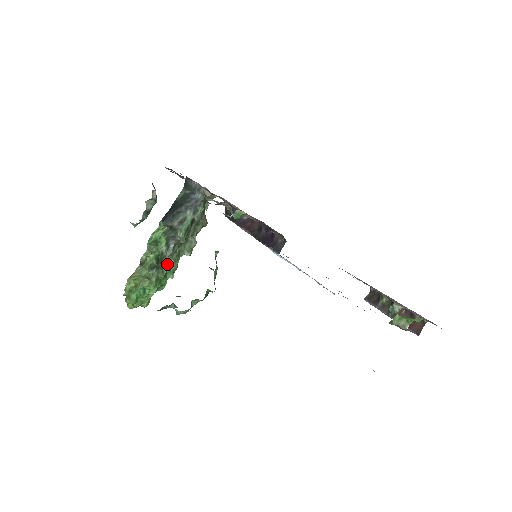
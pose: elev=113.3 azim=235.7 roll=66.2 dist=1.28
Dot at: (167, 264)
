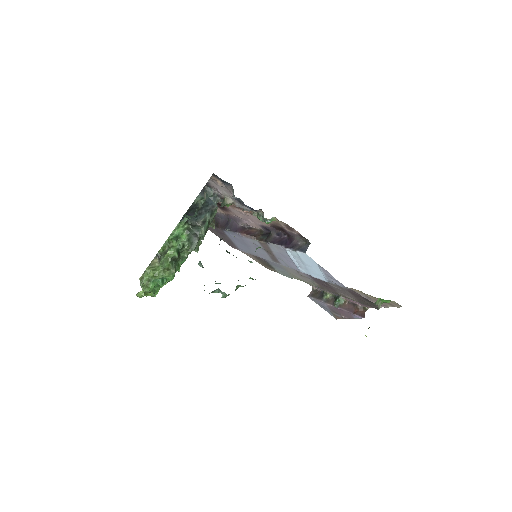
Dot at: (181, 258)
